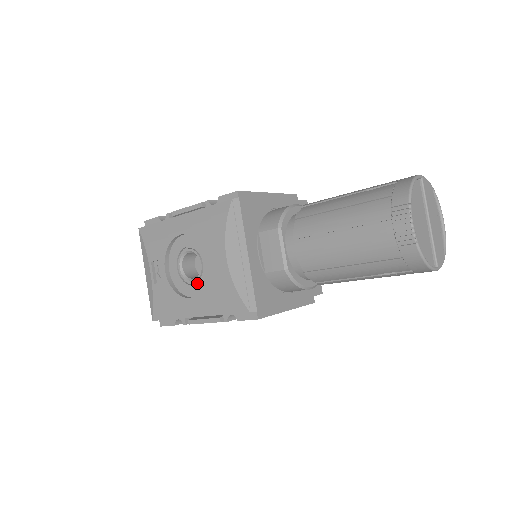
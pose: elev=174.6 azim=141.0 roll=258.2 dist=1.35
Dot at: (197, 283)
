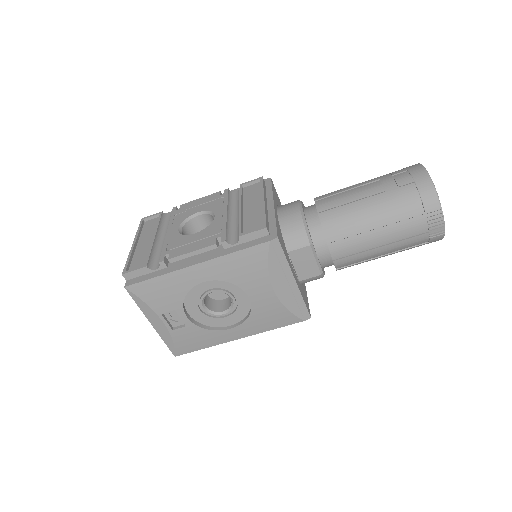
Dot at: (232, 315)
